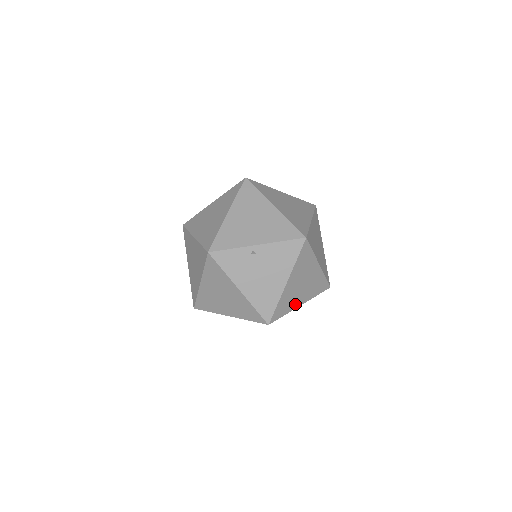
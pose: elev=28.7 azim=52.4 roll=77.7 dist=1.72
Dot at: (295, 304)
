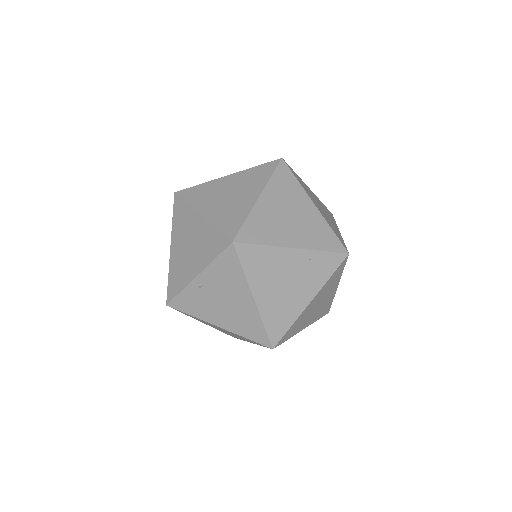
Dot at: (298, 307)
